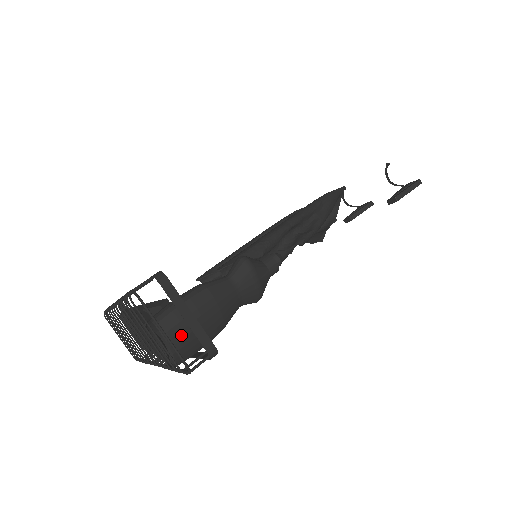
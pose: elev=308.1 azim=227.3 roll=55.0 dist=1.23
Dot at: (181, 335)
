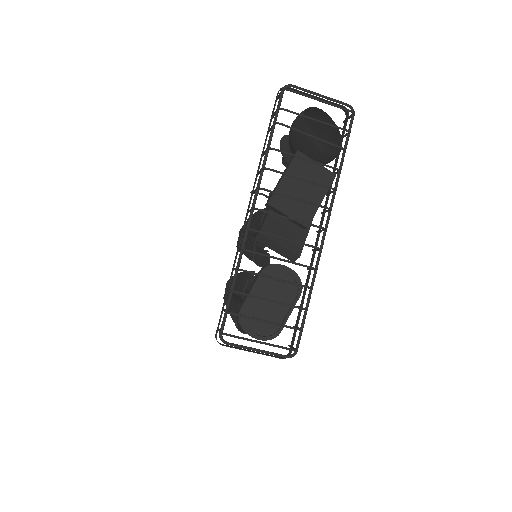
Dot at: (323, 119)
